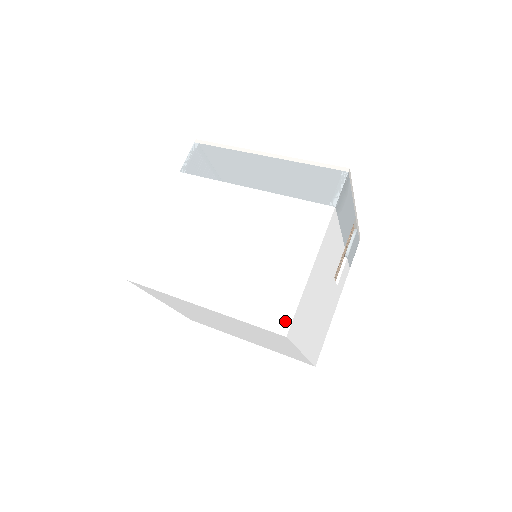
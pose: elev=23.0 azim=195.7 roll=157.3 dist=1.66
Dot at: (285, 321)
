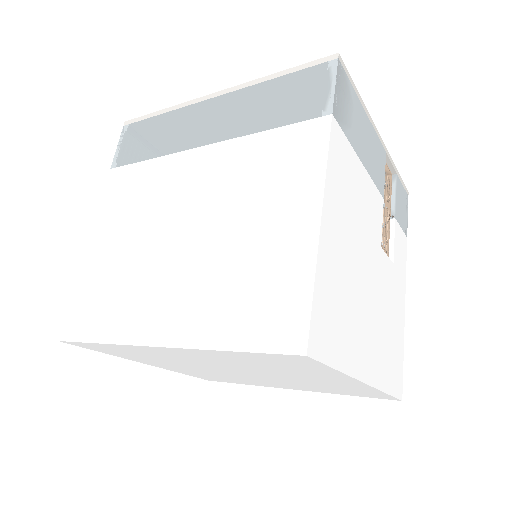
Dot at: (297, 327)
